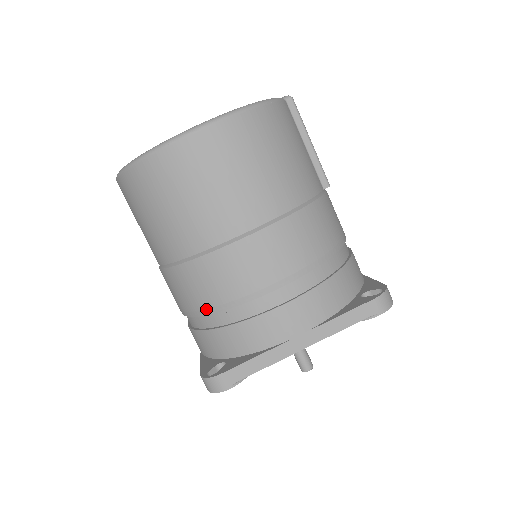
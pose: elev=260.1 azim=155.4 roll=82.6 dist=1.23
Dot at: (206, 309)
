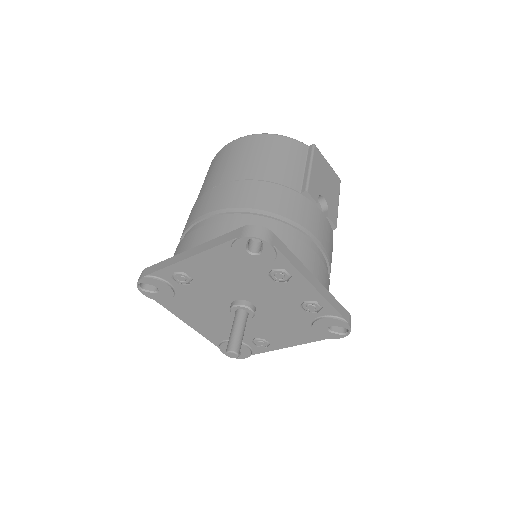
Dot at: occluded
